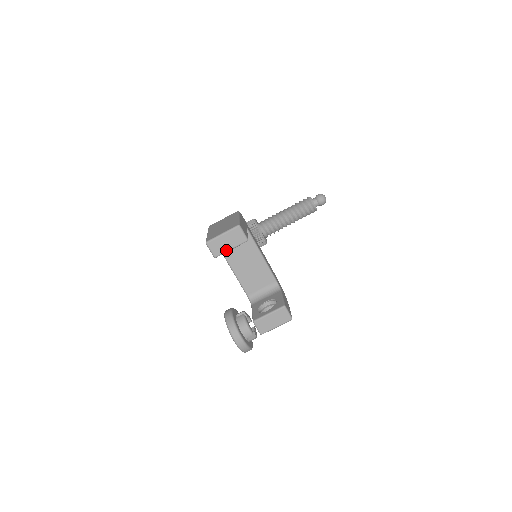
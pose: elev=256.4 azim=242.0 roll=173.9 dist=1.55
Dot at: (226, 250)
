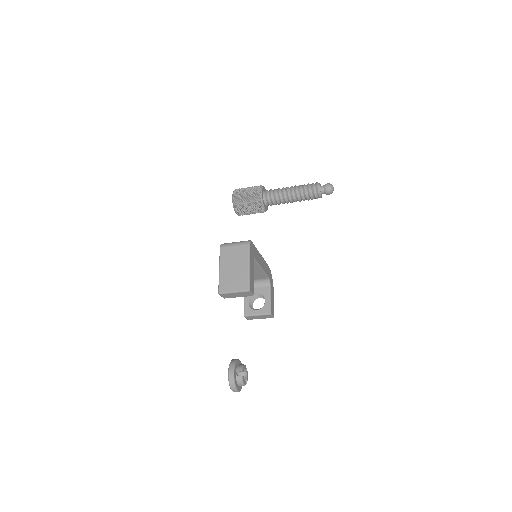
Dot at: (234, 297)
